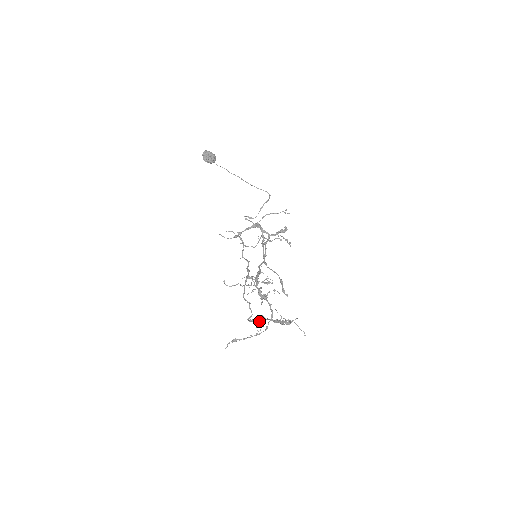
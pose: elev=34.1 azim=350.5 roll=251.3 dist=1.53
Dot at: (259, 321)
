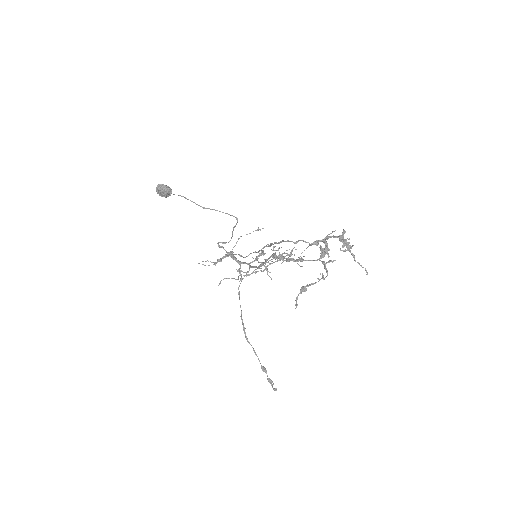
Dot at: (324, 239)
